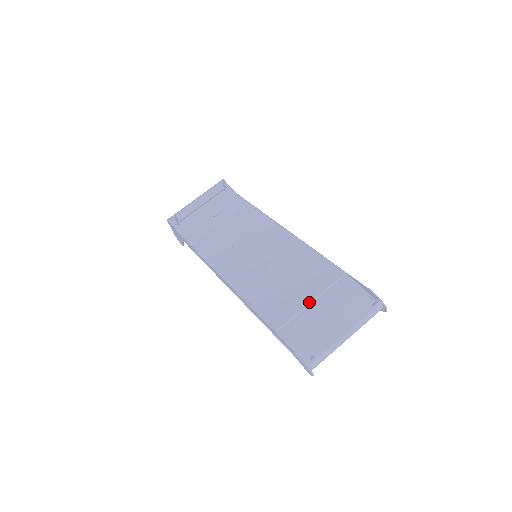
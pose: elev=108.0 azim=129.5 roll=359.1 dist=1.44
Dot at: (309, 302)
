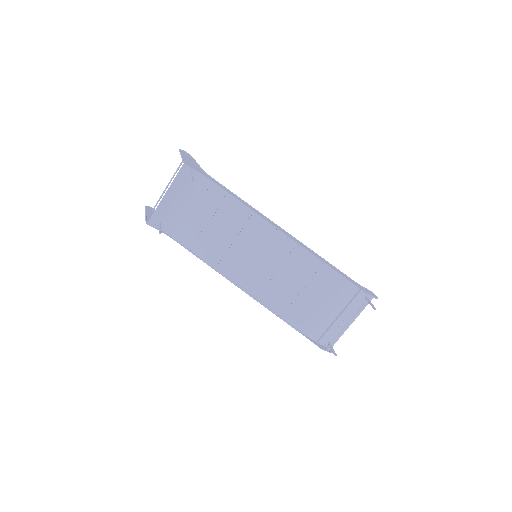
Dot at: (320, 306)
